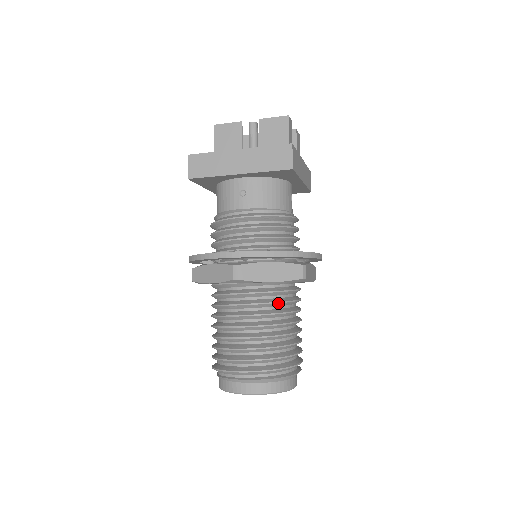
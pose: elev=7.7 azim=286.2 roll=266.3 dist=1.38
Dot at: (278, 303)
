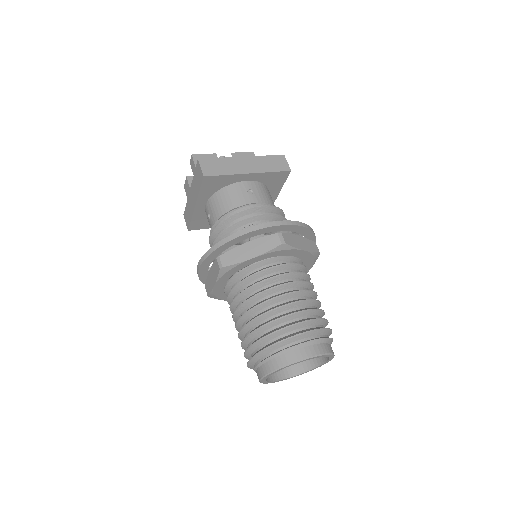
Dot at: (307, 275)
